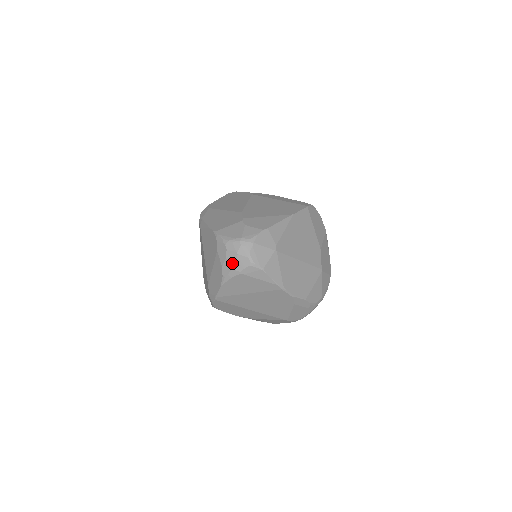
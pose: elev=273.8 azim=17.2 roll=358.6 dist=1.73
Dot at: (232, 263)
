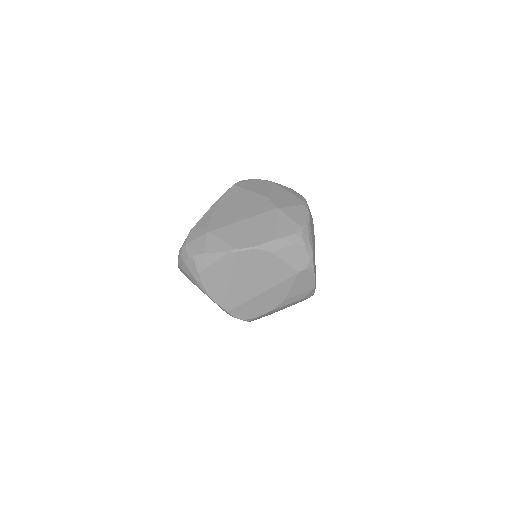
Dot at: (190, 273)
